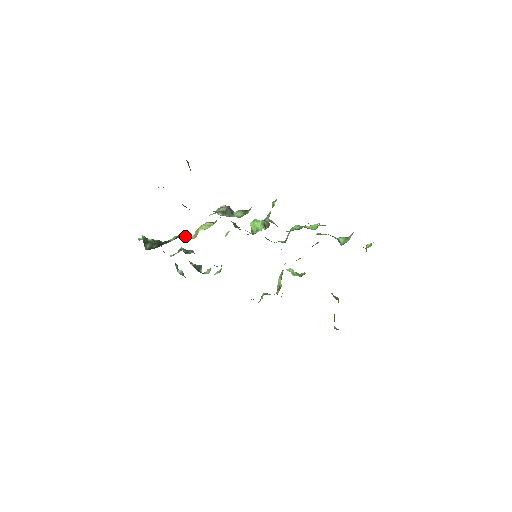
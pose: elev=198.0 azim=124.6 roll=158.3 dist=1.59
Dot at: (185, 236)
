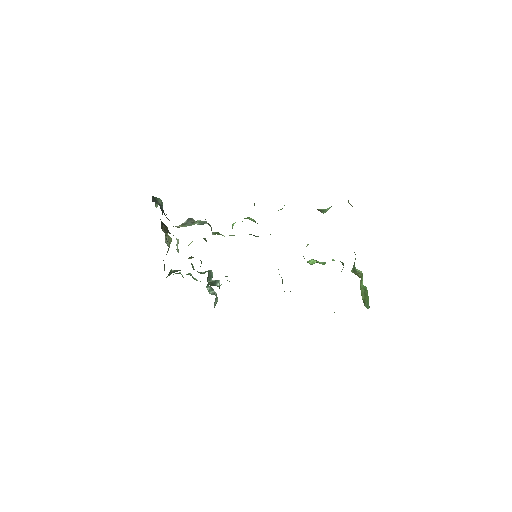
Dot at: (188, 258)
